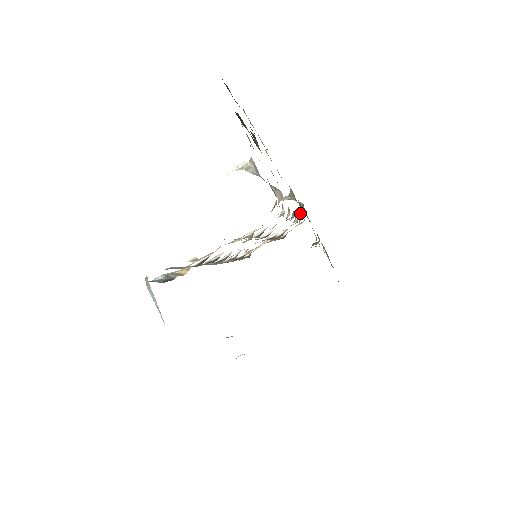
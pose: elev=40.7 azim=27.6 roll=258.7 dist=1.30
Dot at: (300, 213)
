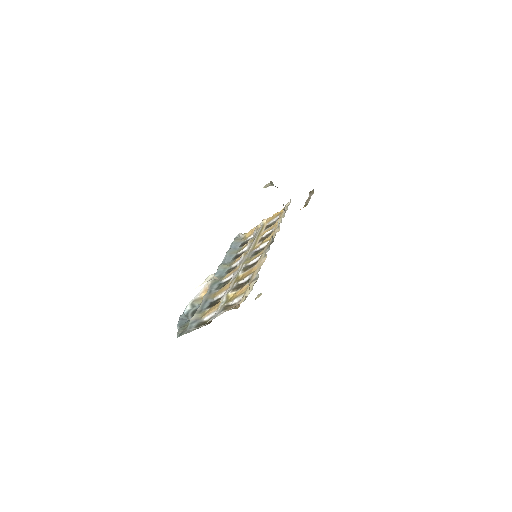
Dot at: occluded
